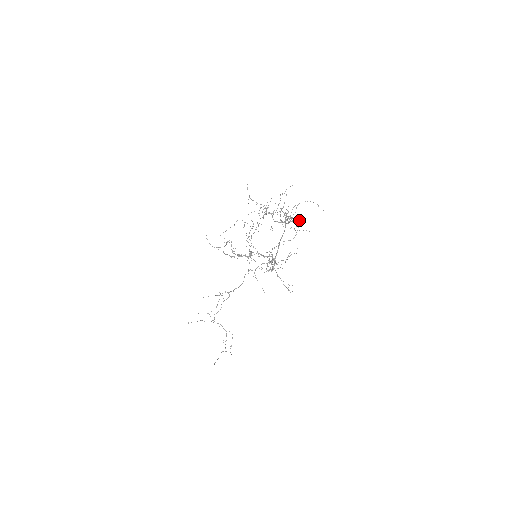
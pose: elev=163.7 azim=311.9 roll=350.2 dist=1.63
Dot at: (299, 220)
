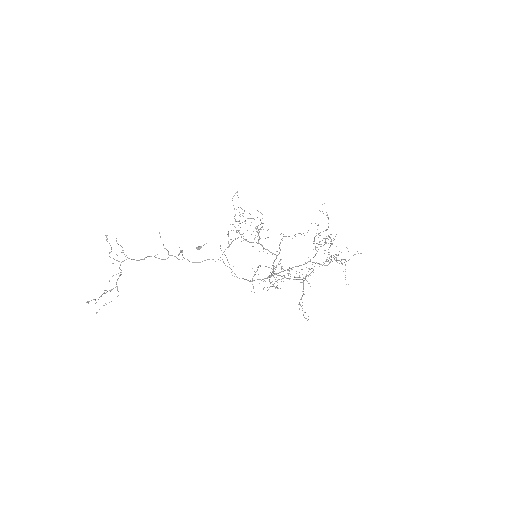
Dot at: occluded
